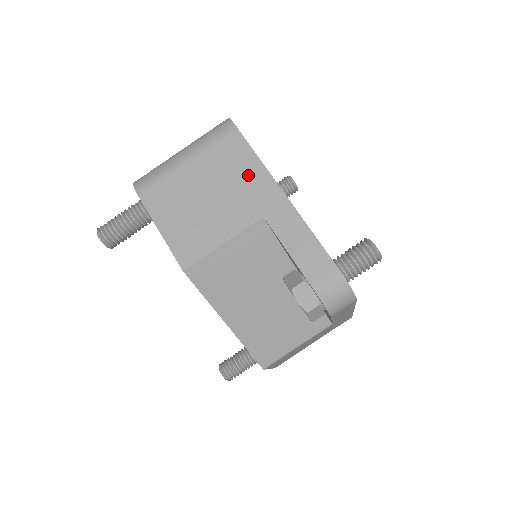
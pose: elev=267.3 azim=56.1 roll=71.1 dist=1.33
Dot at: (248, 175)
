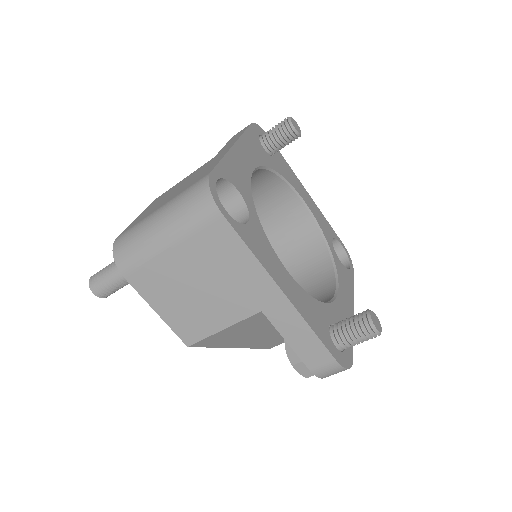
Dot at: (241, 270)
